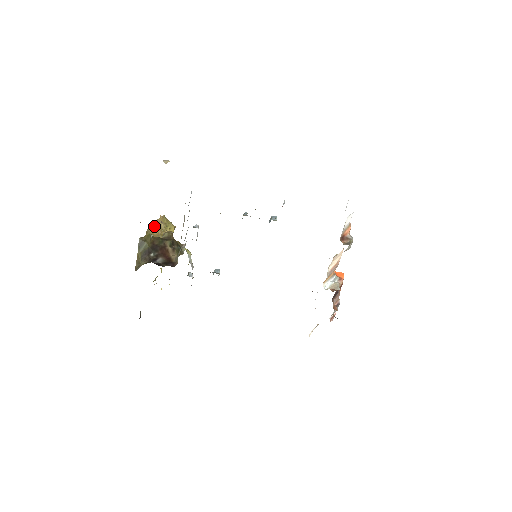
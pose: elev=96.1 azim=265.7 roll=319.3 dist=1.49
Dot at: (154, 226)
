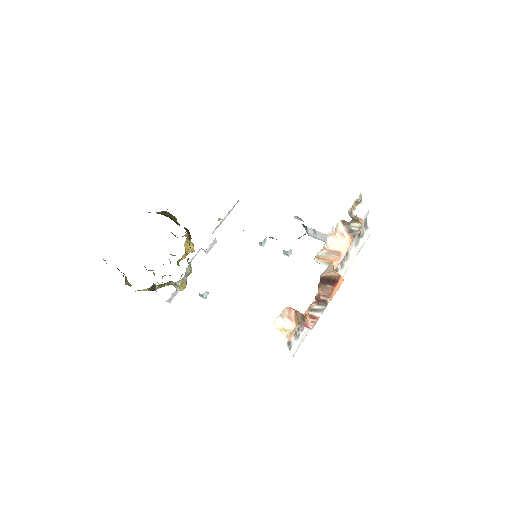
Dot at: occluded
